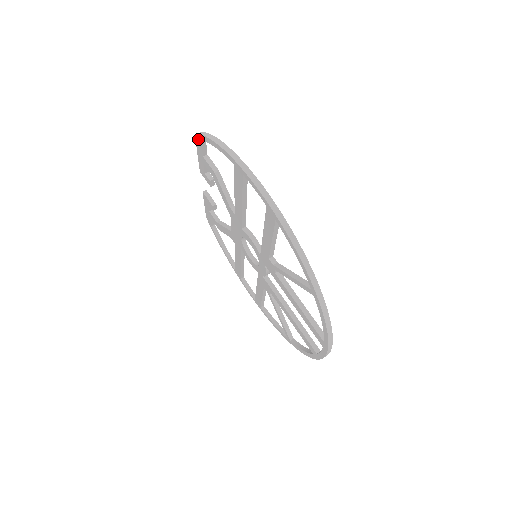
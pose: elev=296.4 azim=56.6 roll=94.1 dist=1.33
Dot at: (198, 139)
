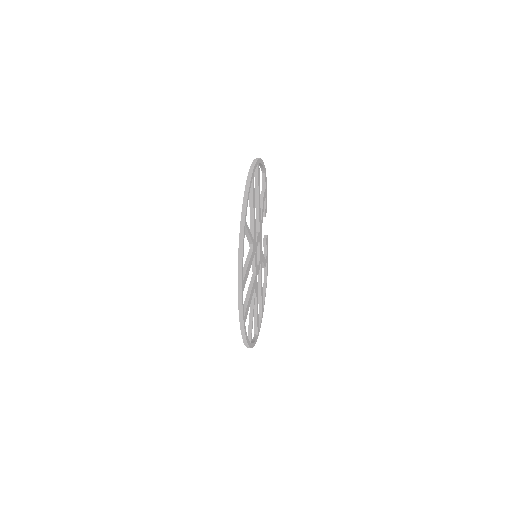
Dot at: (262, 174)
